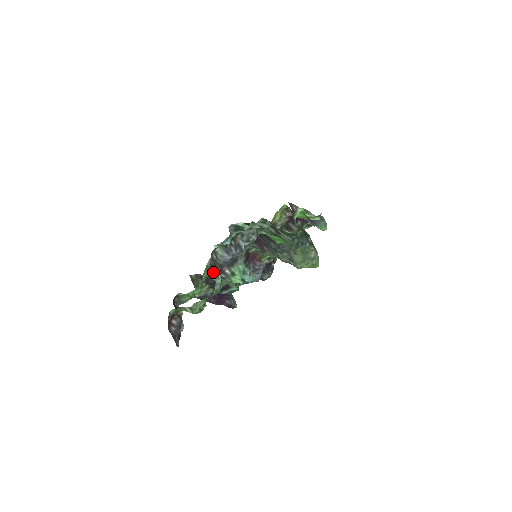
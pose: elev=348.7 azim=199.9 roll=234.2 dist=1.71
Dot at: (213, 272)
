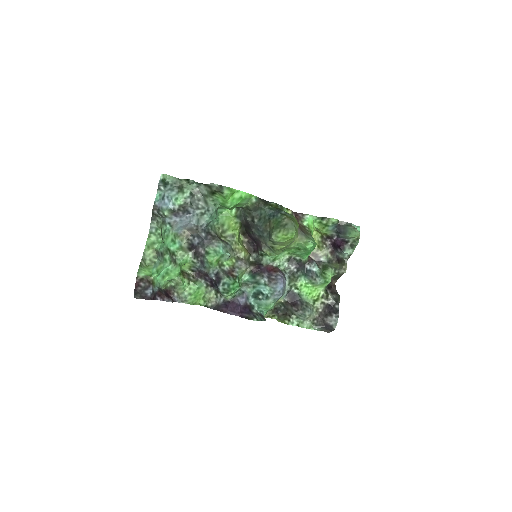
Dot at: (193, 256)
